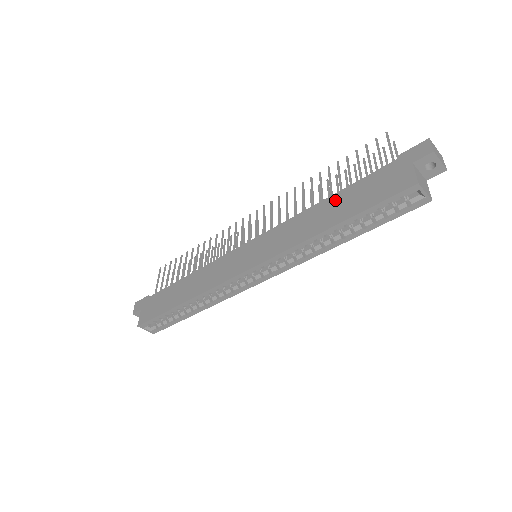
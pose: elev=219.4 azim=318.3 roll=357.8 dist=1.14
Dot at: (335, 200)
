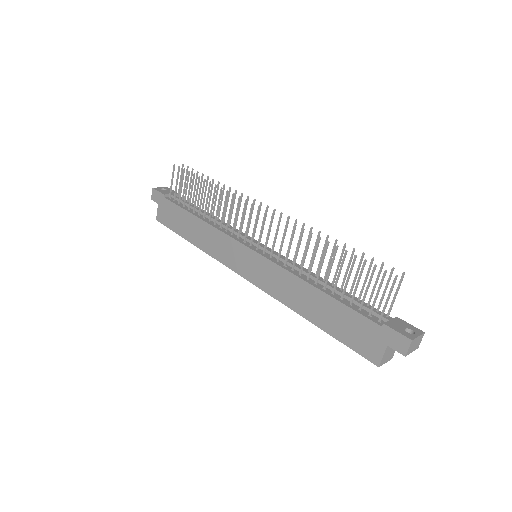
Dot at: (323, 301)
